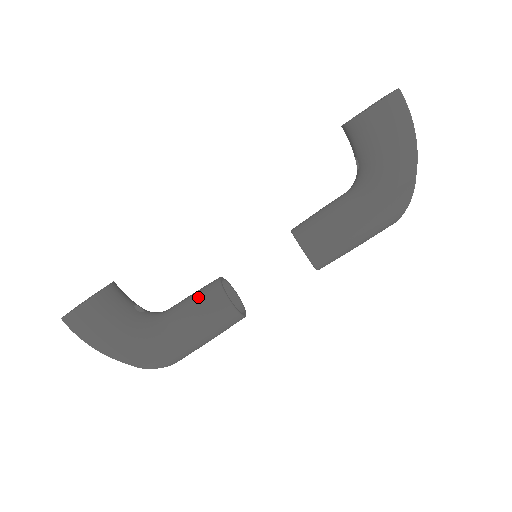
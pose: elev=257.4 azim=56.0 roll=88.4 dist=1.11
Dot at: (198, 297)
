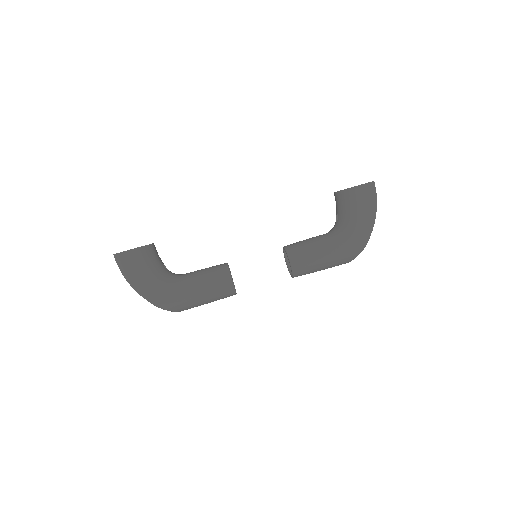
Dot at: (210, 270)
